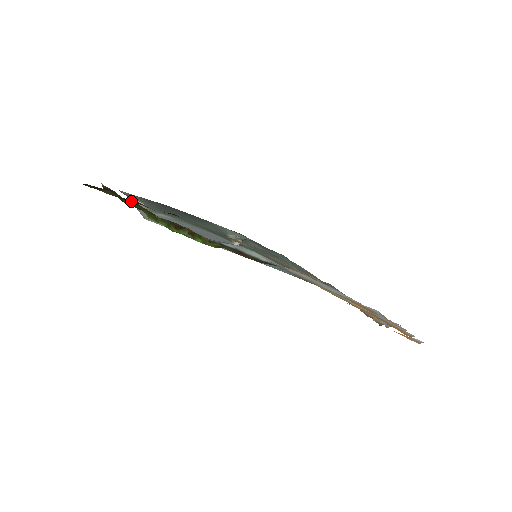
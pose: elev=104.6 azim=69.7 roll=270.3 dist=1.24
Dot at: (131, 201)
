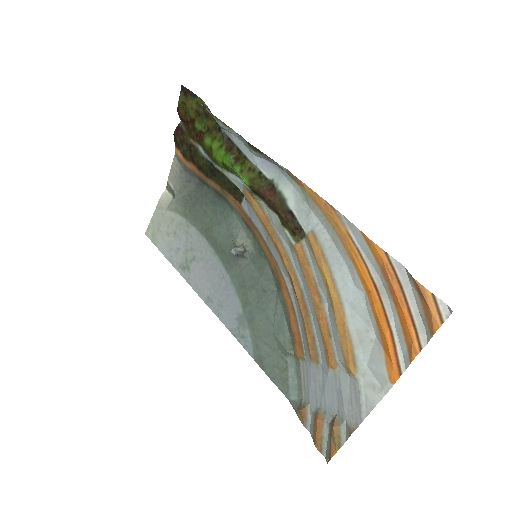
Dot at: (208, 115)
